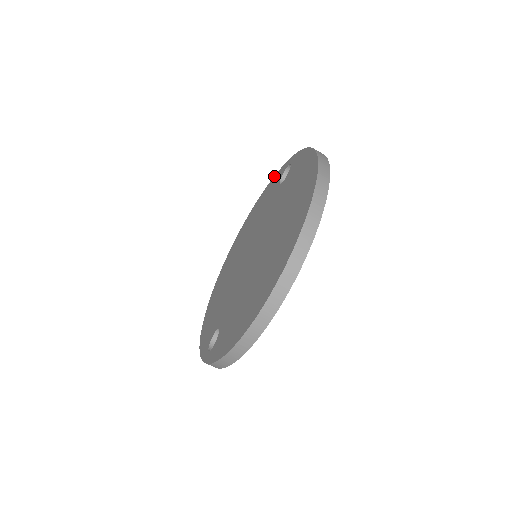
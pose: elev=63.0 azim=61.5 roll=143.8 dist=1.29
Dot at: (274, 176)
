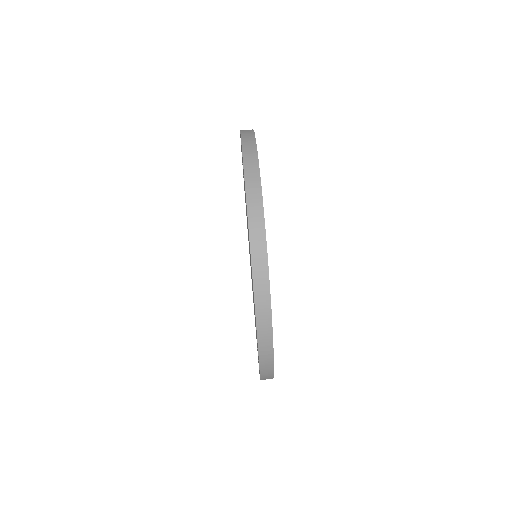
Dot at: occluded
